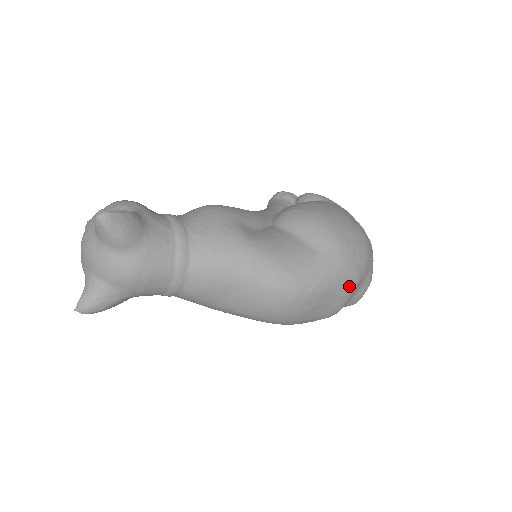
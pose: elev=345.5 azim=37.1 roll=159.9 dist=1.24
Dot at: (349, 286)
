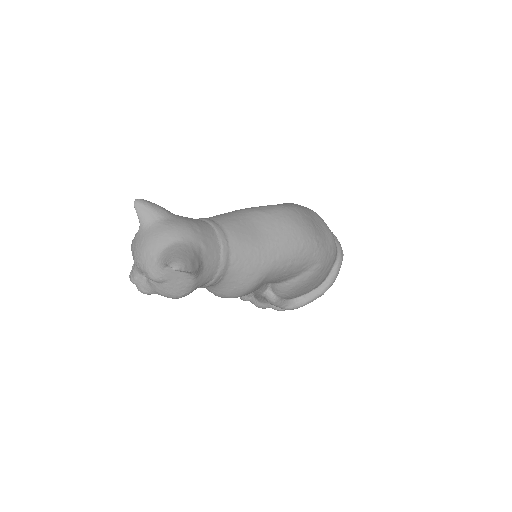
Dot at: (315, 213)
